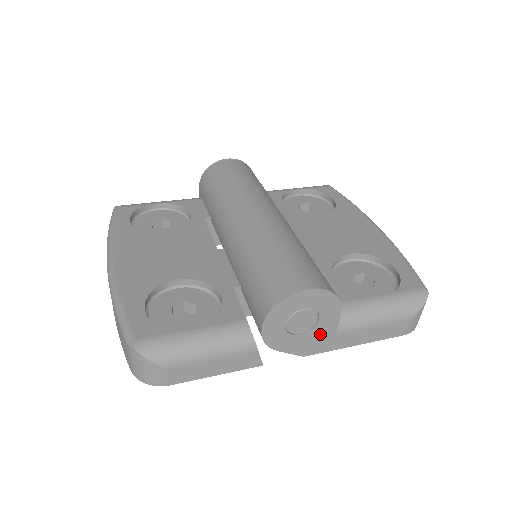
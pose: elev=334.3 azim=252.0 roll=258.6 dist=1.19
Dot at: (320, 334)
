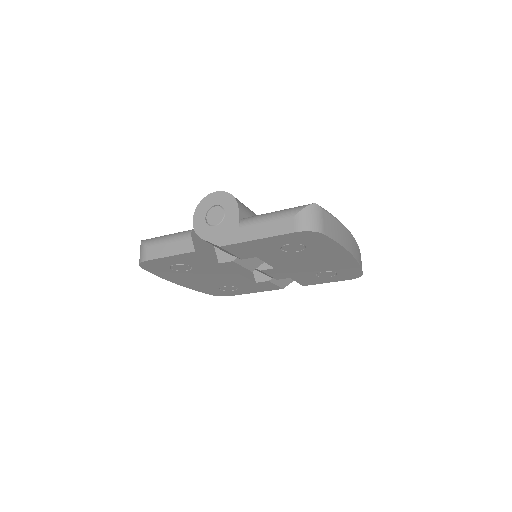
Dot at: (228, 227)
